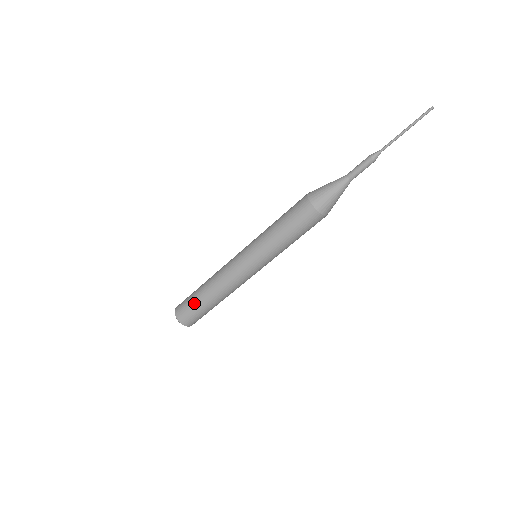
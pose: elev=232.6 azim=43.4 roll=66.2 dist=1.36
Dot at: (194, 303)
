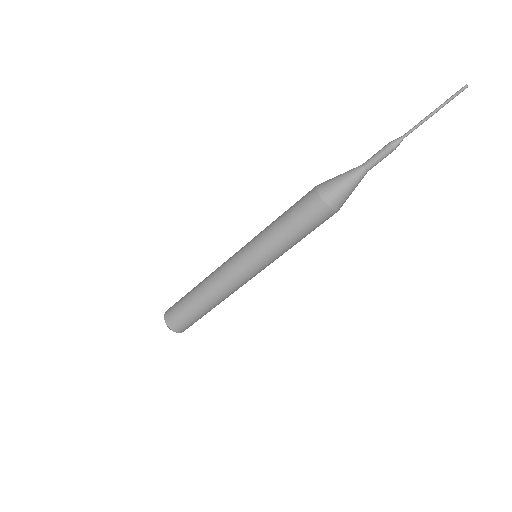
Dot at: (184, 301)
